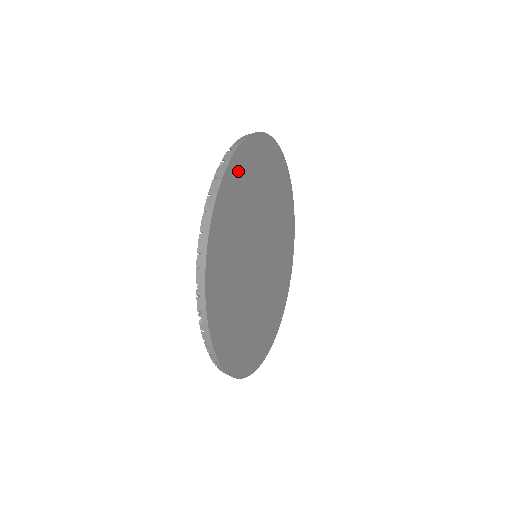
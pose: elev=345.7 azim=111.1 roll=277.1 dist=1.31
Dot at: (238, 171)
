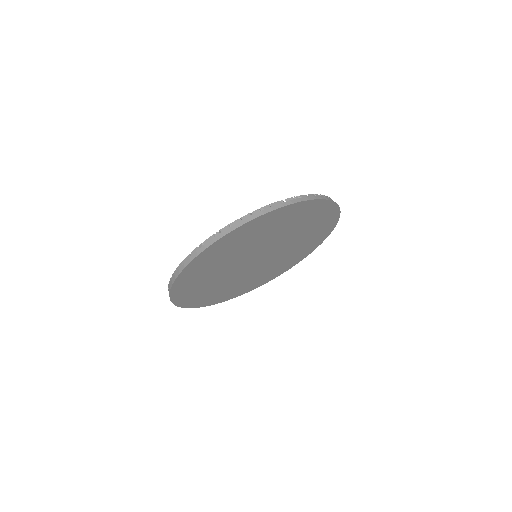
Dot at: (219, 247)
